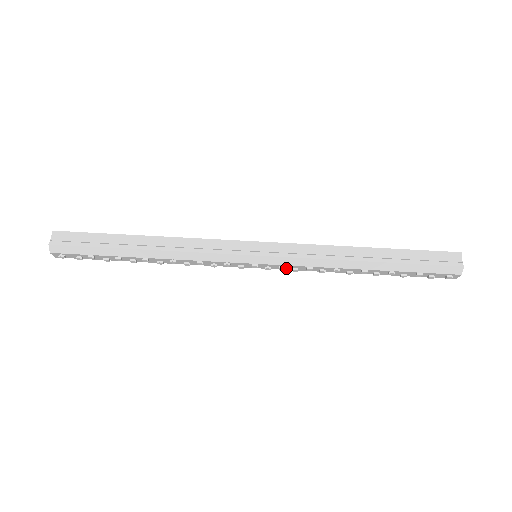
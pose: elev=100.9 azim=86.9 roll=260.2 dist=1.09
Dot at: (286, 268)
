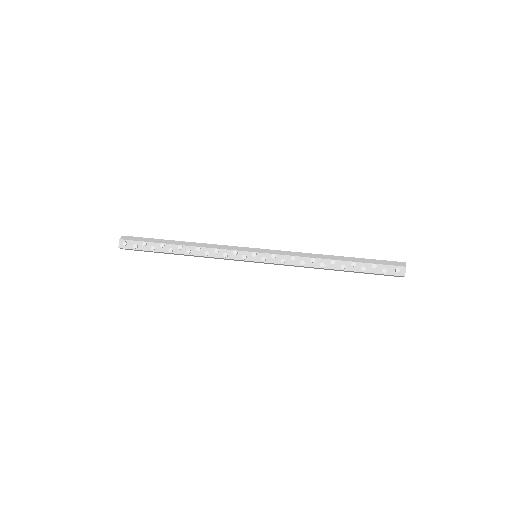
Dot at: (276, 261)
